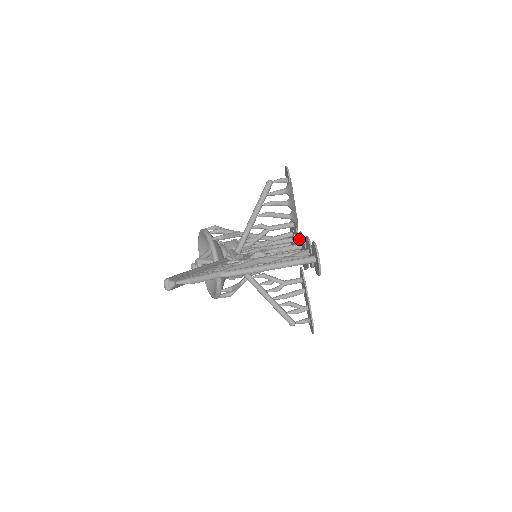
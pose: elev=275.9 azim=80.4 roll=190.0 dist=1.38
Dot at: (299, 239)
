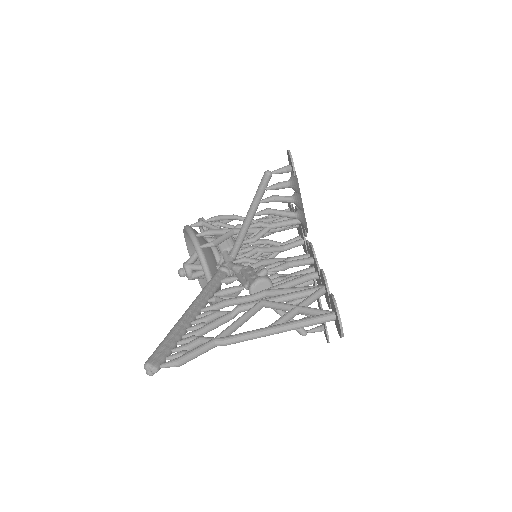
Dot at: (309, 248)
